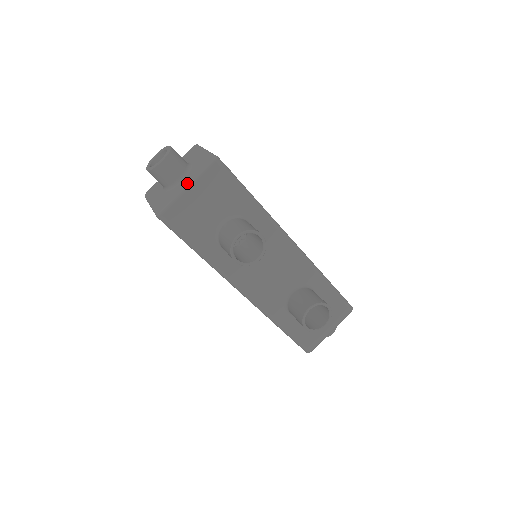
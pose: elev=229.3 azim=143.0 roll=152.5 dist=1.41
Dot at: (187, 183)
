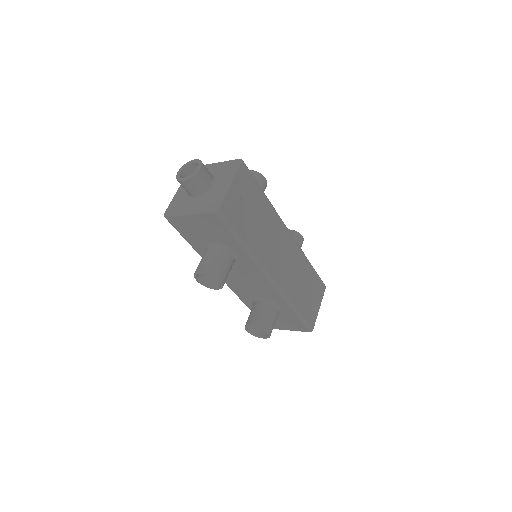
Dot at: (191, 210)
